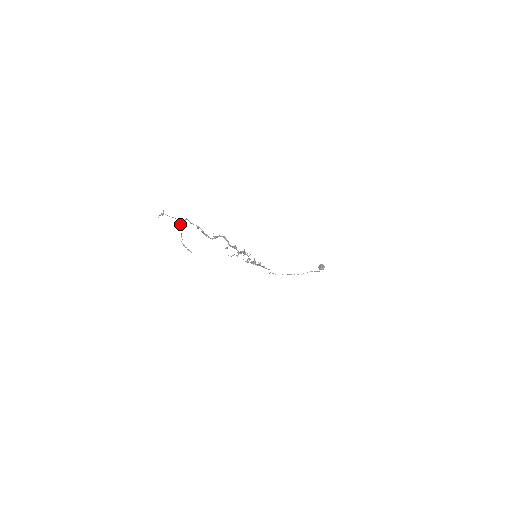
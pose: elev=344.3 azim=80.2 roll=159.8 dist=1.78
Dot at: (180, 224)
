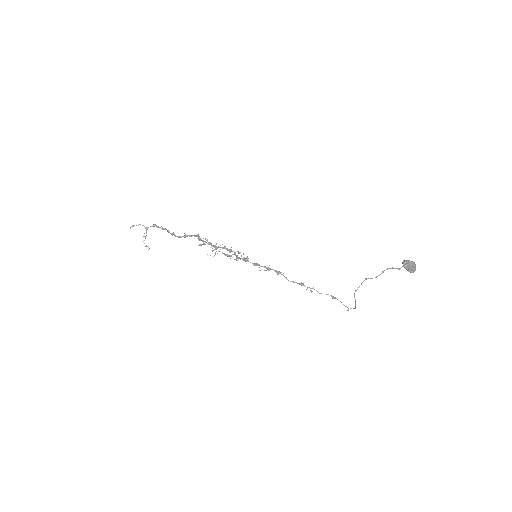
Dot at: occluded
